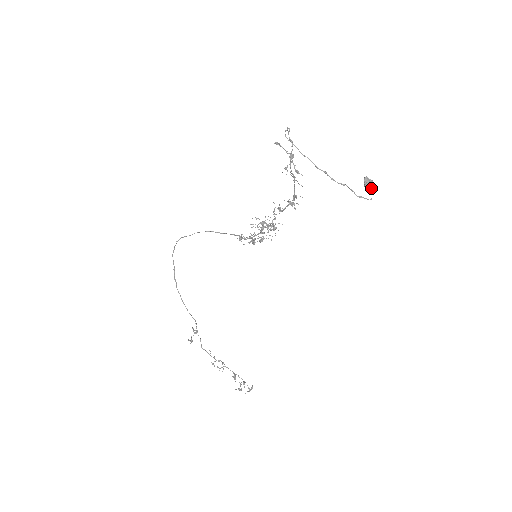
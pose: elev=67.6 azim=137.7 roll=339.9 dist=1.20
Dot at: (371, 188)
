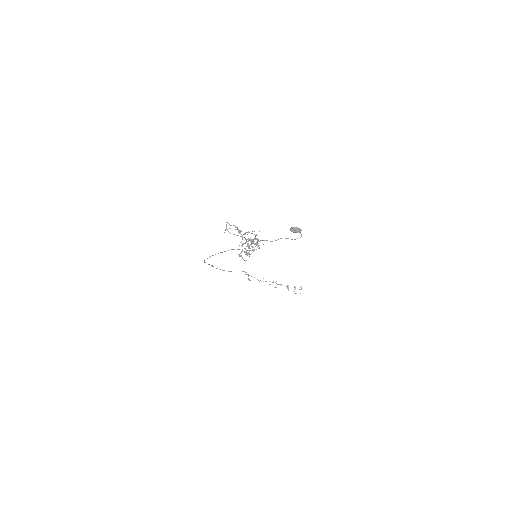
Dot at: (297, 232)
